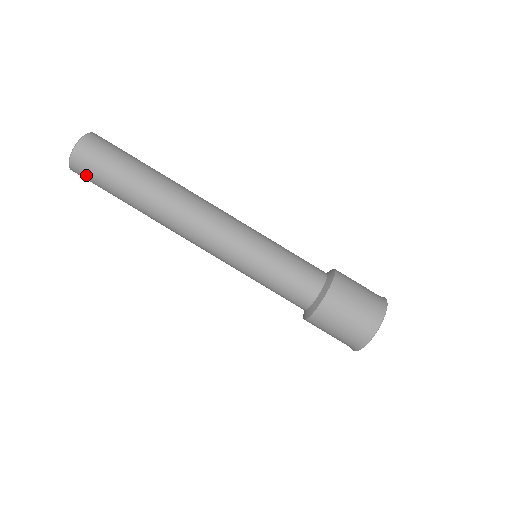
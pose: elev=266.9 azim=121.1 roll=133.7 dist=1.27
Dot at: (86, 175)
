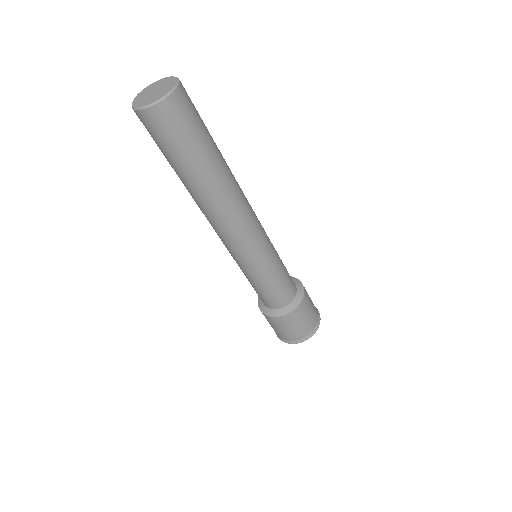
Dot at: (155, 130)
